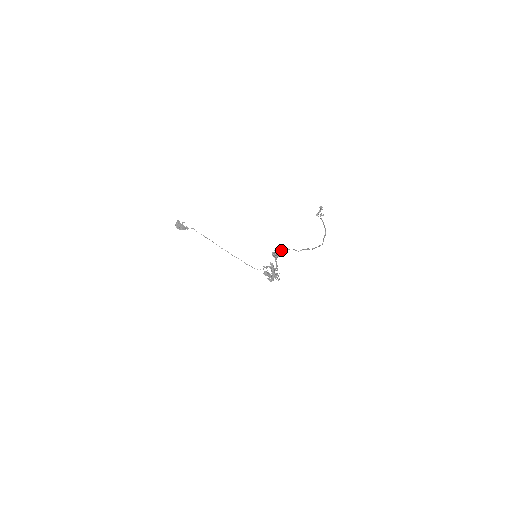
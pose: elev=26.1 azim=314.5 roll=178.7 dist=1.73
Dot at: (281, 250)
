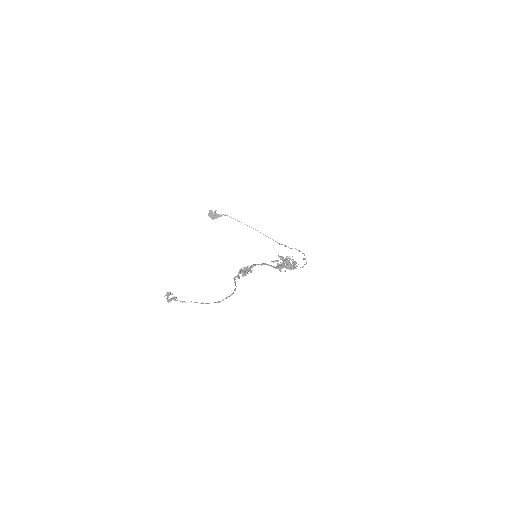
Dot at: (244, 270)
